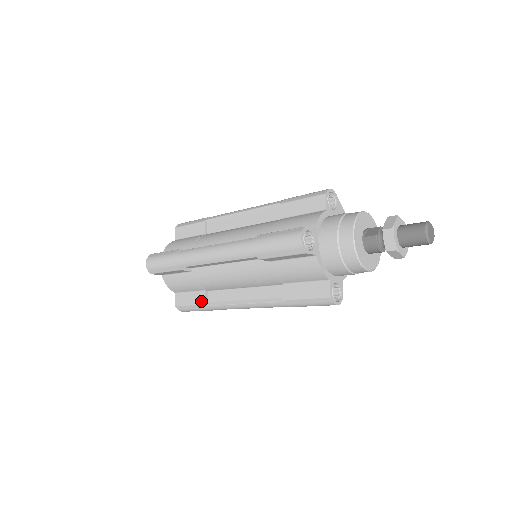
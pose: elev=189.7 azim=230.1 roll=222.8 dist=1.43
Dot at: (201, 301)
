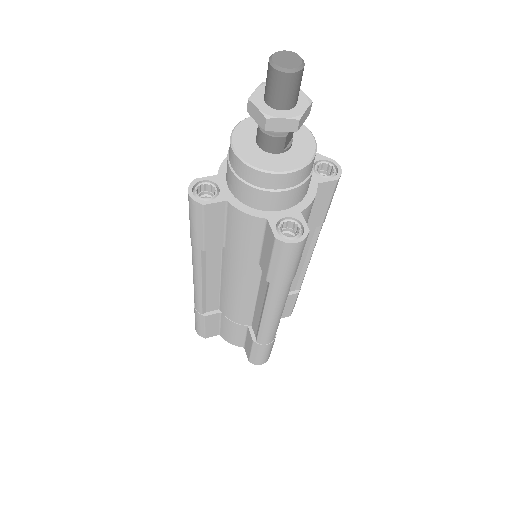
Dot at: (251, 340)
